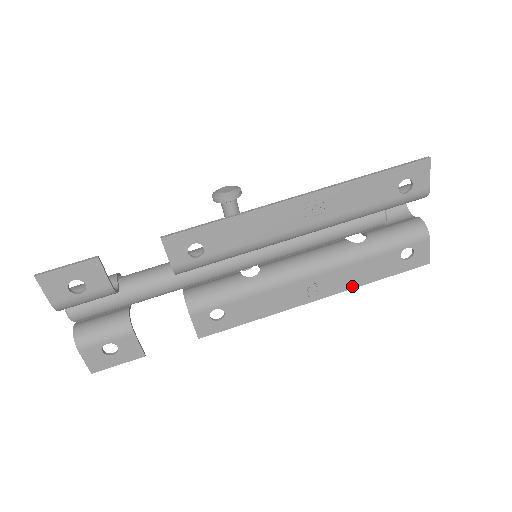
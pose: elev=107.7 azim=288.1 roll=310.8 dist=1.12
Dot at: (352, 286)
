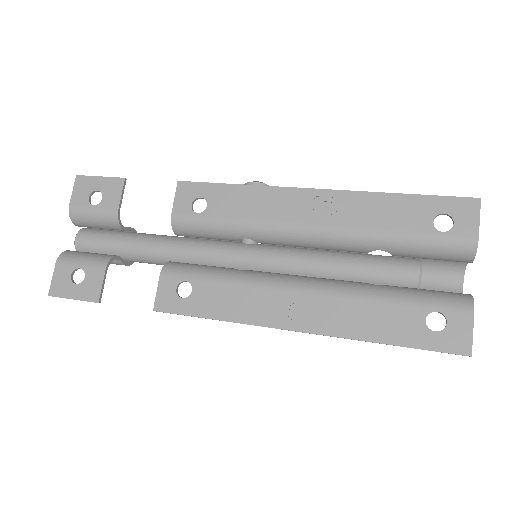
Dot at: (348, 334)
